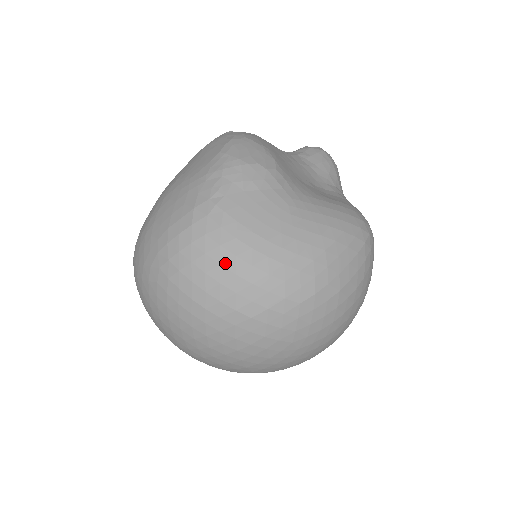
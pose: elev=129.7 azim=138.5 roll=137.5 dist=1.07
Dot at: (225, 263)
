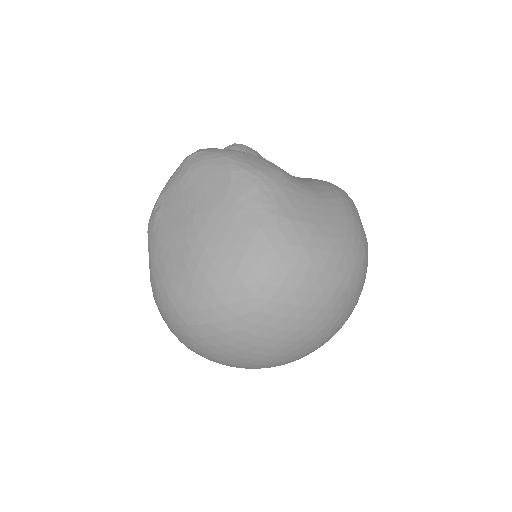
Dot at: (315, 259)
